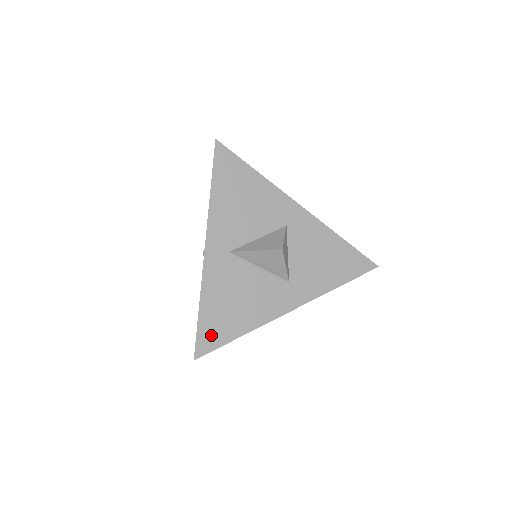
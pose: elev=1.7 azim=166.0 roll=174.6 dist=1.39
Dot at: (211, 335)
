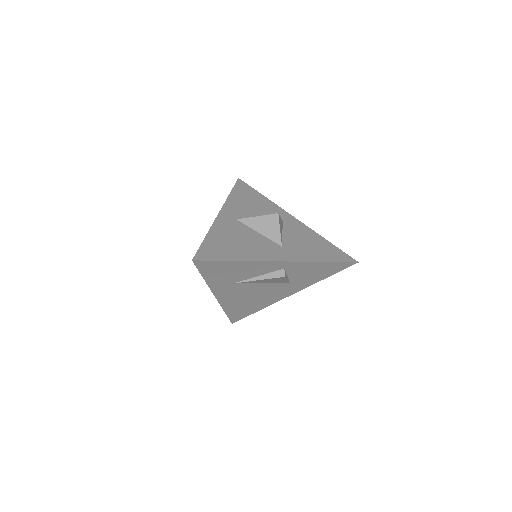
Dot at: (211, 252)
